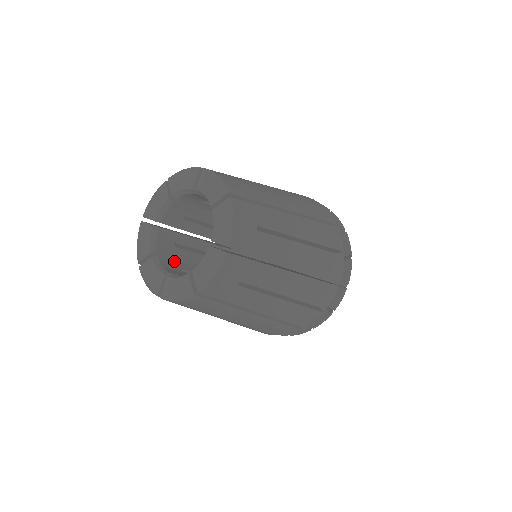
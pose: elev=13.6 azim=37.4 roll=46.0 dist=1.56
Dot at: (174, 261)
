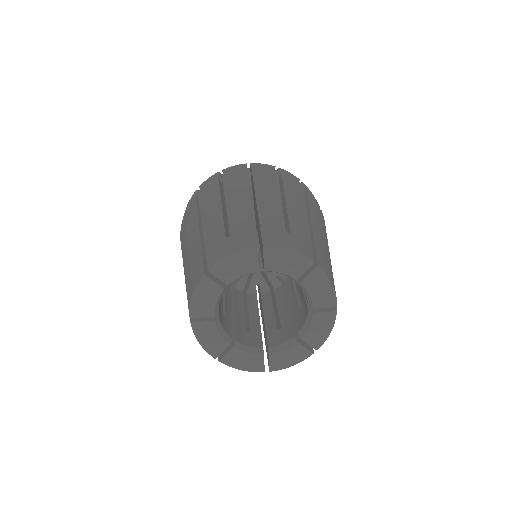
Dot at: (237, 329)
